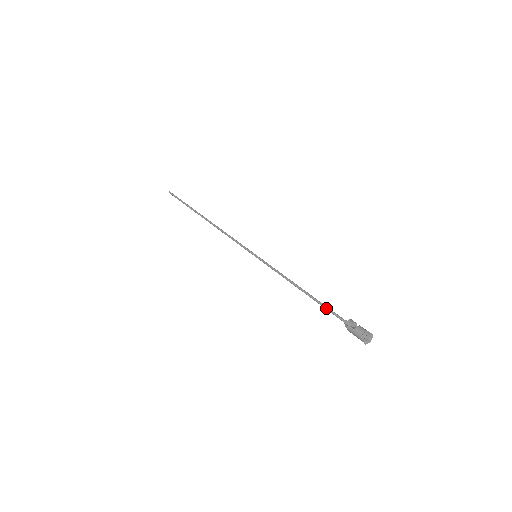
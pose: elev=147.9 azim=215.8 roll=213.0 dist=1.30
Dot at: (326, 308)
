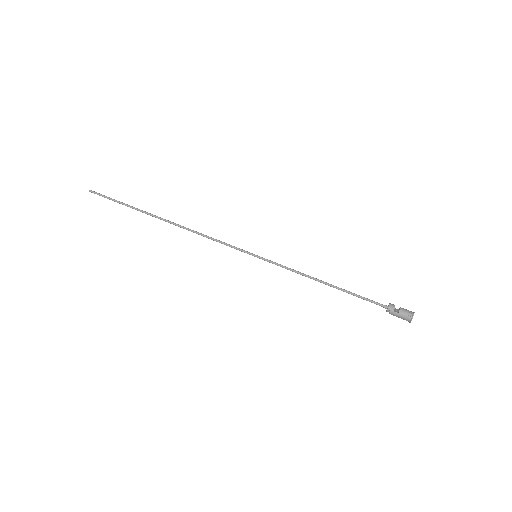
Dot at: (360, 297)
